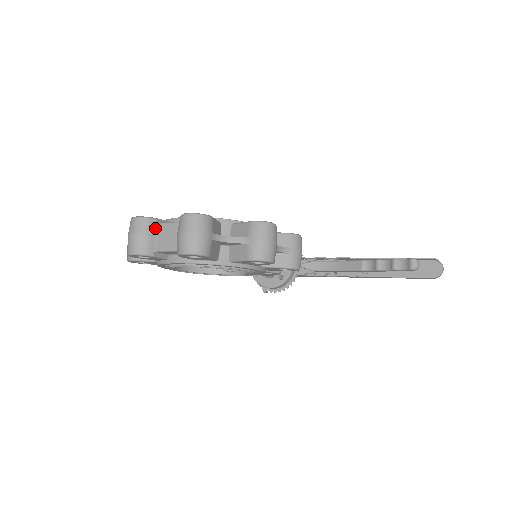
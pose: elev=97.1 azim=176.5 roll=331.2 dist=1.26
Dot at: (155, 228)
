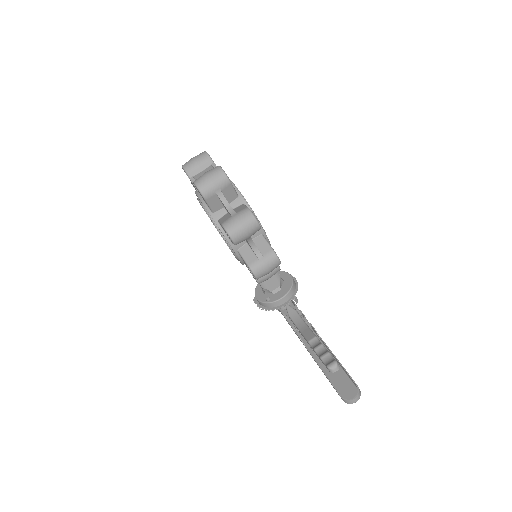
Dot at: (207, 166)
